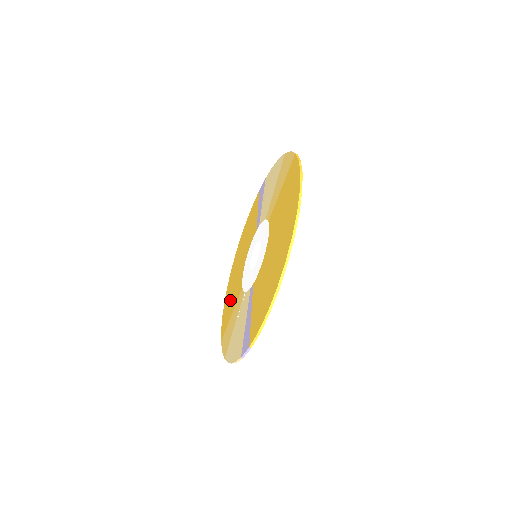
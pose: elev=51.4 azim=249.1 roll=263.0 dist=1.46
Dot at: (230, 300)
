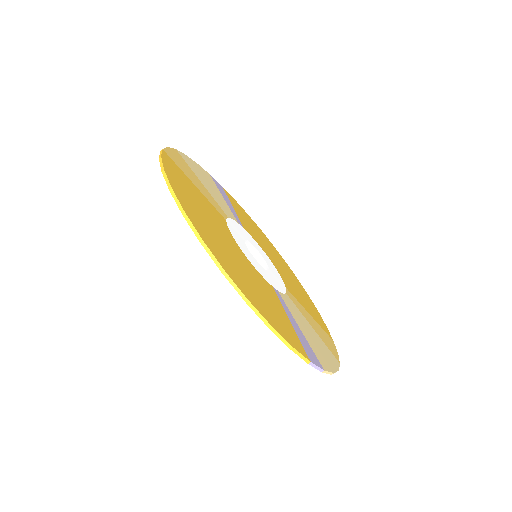
Dot at: occluded
